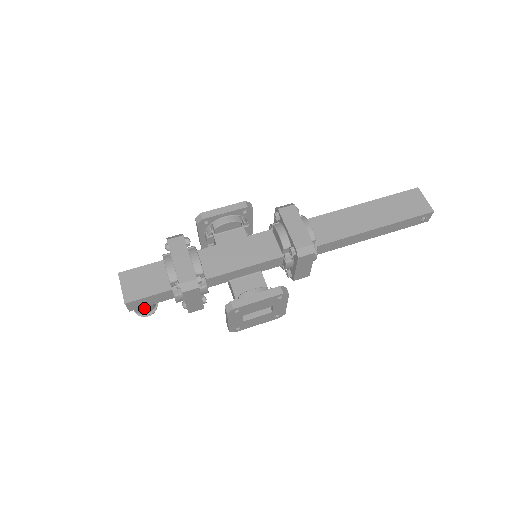
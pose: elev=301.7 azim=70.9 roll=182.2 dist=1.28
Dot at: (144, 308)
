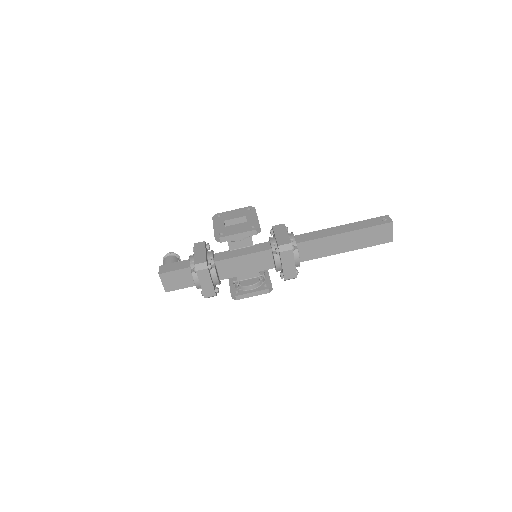
Dot at: occluded
